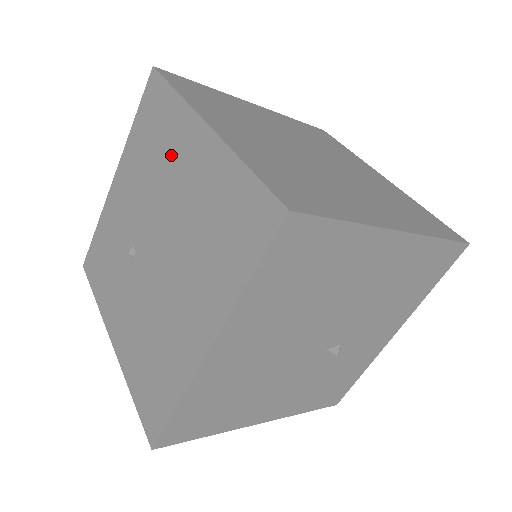
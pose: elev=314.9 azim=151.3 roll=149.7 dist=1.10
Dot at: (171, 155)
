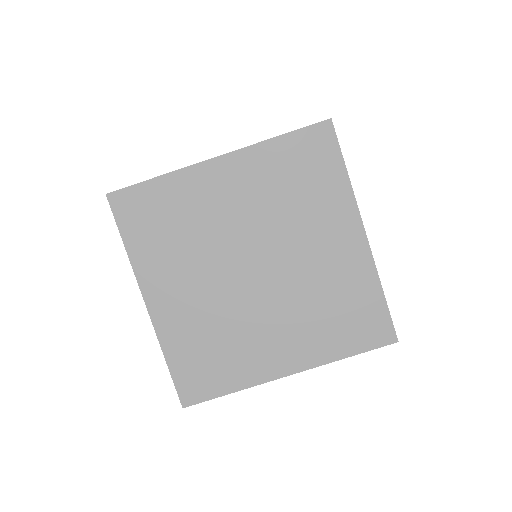
Dot at: occluded
